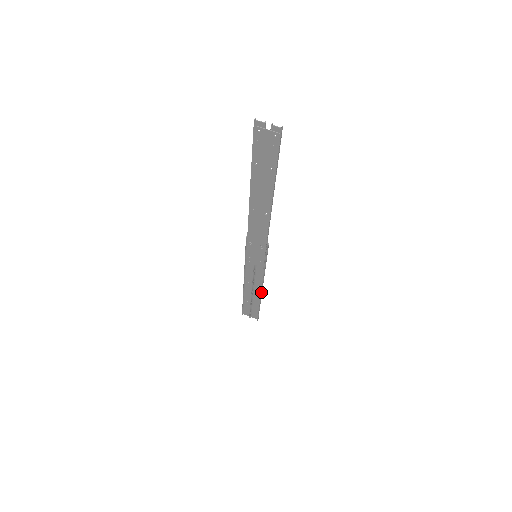
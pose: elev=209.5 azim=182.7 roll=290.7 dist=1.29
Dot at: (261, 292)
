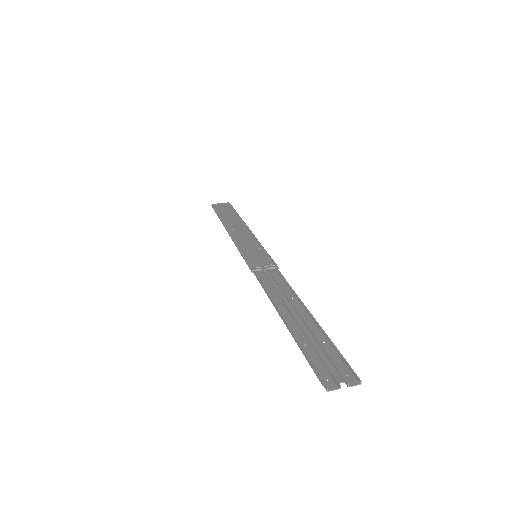
Dot at: occluded
